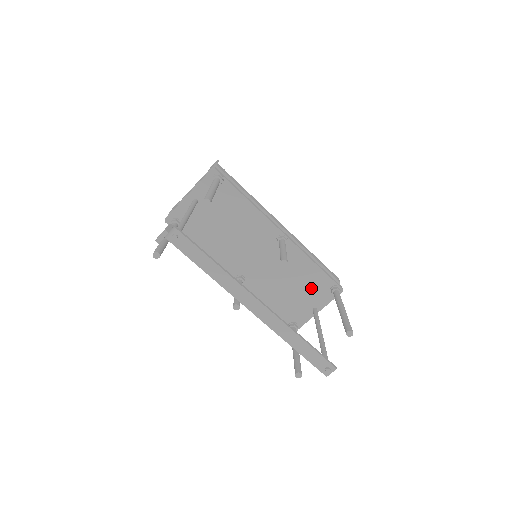
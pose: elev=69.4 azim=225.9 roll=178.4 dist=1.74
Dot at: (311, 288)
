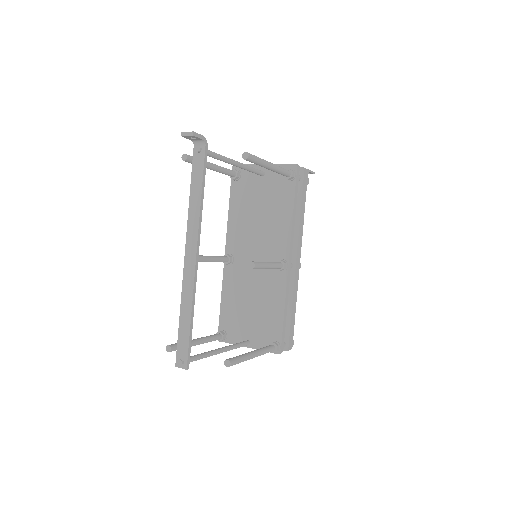
Dot at: (263, 324)
